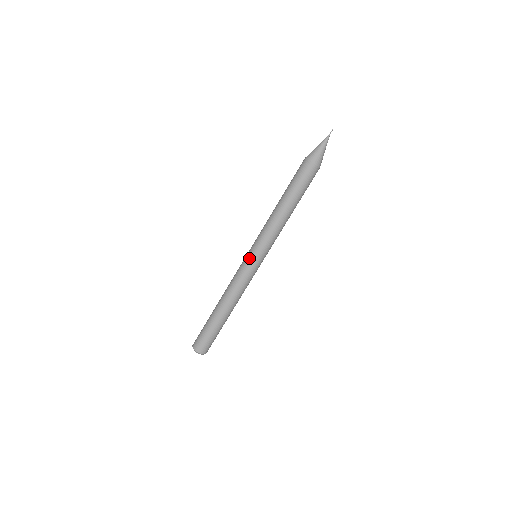
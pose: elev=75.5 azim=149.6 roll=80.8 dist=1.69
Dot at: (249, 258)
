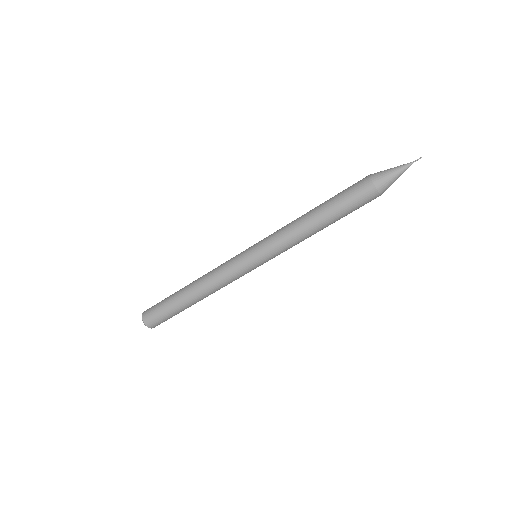
Dot at: (246, 252)
